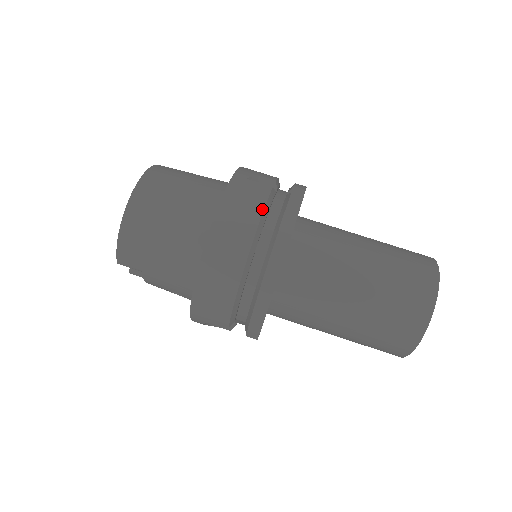
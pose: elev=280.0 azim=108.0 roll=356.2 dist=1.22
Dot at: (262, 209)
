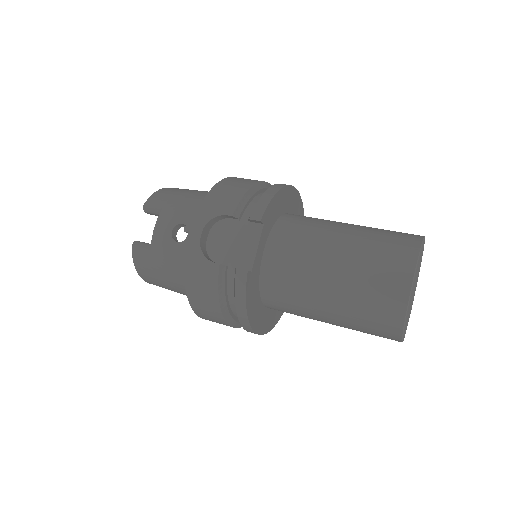
Dot at: occluded
